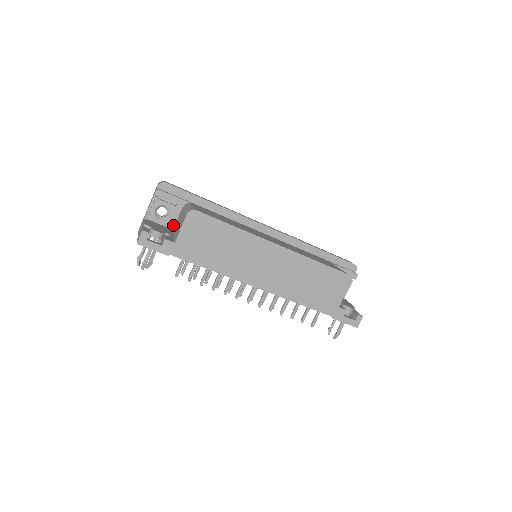
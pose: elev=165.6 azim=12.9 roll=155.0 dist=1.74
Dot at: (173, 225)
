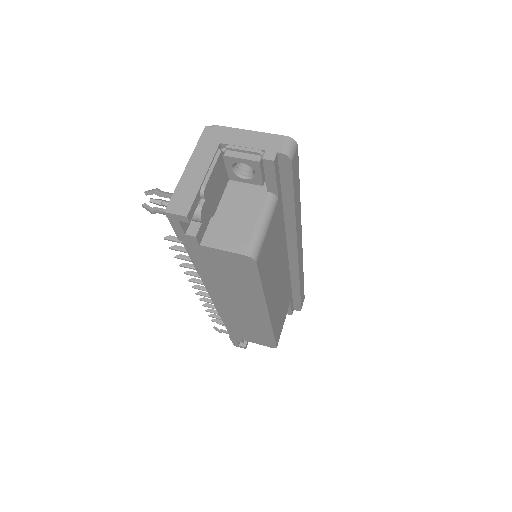
Dot at: occluded
